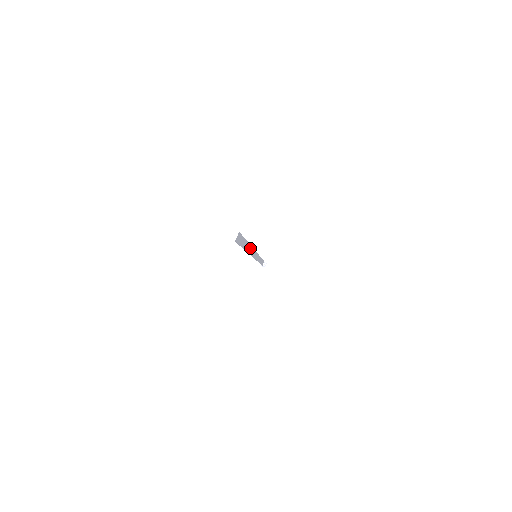
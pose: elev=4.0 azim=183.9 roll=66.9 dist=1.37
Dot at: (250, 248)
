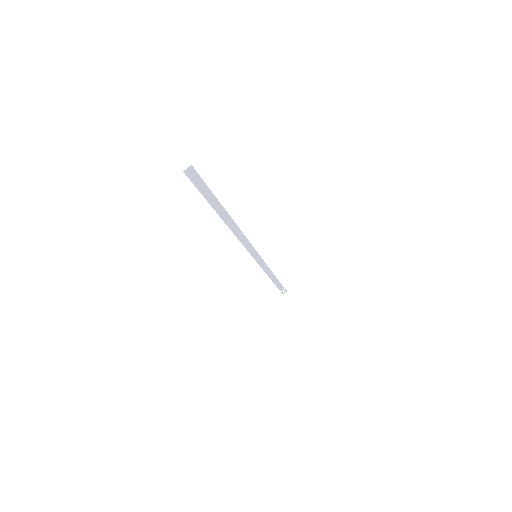
Dot at: (234, 226)
